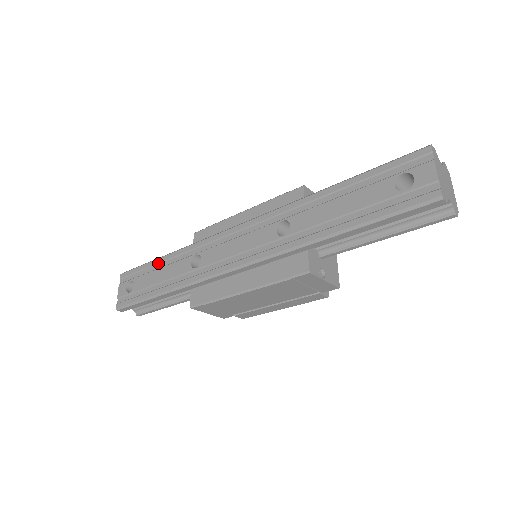
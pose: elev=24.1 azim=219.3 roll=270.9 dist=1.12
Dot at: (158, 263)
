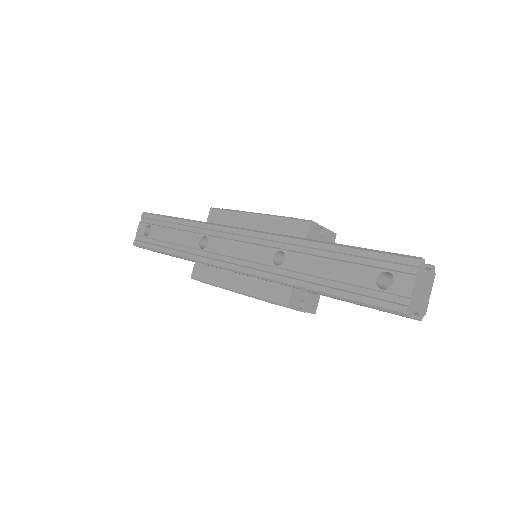
Dot at: (174, 223)
